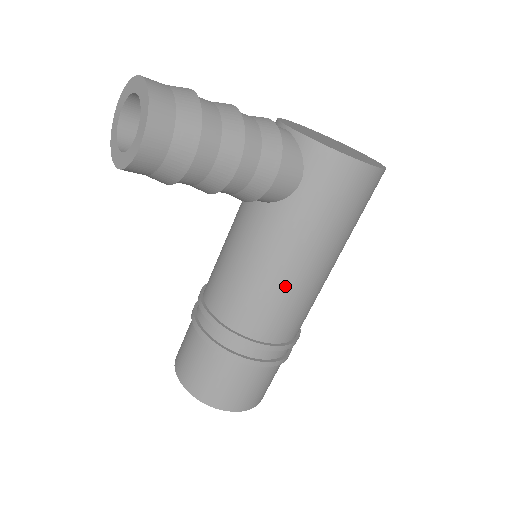
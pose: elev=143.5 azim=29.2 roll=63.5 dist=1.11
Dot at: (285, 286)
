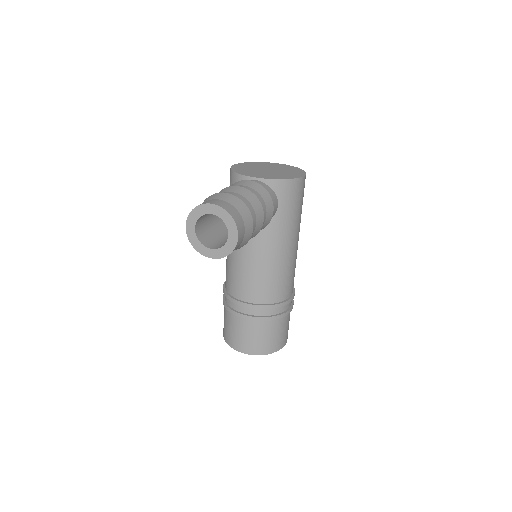
Dot at: (288, 263)
